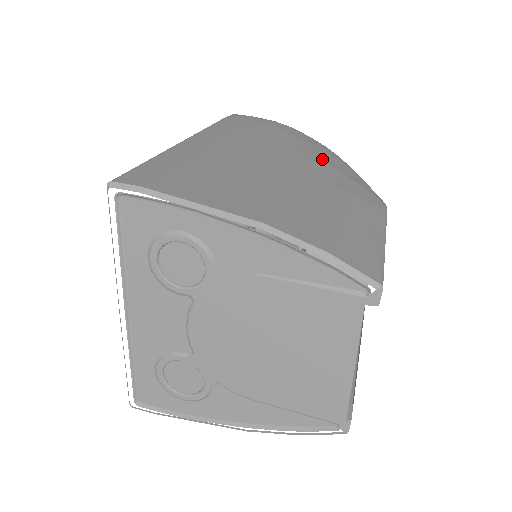
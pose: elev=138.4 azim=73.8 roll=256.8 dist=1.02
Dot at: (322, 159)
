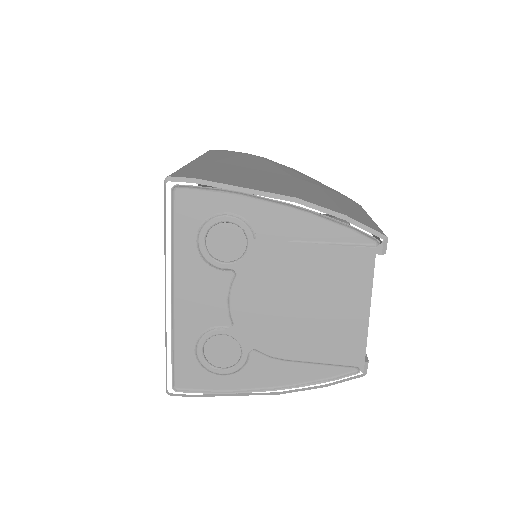
Dot at: (301, 174)
